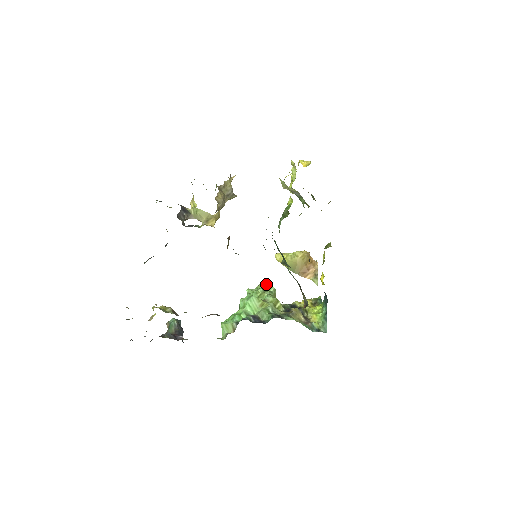
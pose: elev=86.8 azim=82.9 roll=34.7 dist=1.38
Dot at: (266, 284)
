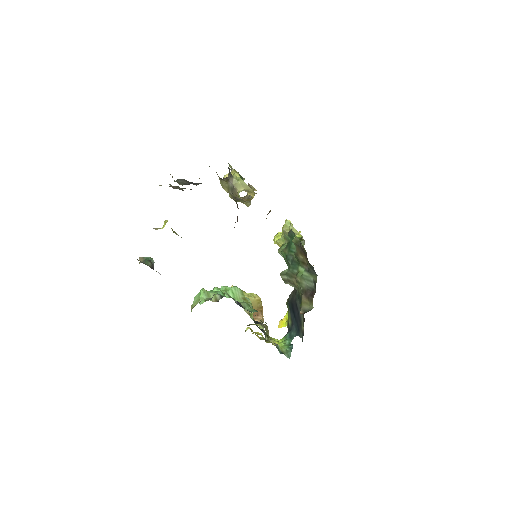
Dot at: occluded
